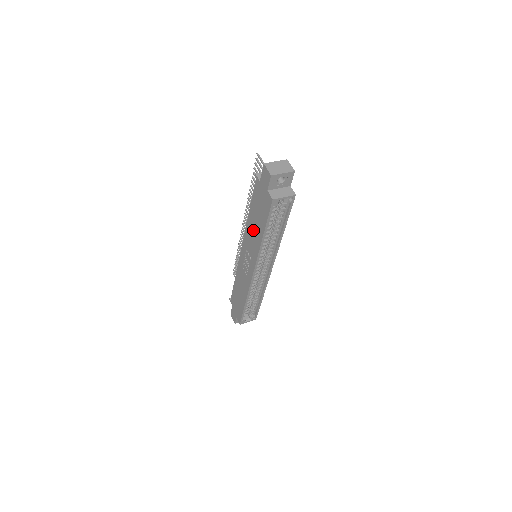
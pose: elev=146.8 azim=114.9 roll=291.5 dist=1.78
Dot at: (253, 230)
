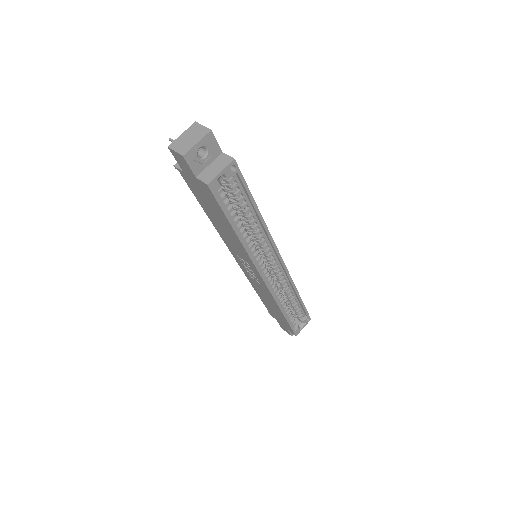
Dot at: (224, 232)
